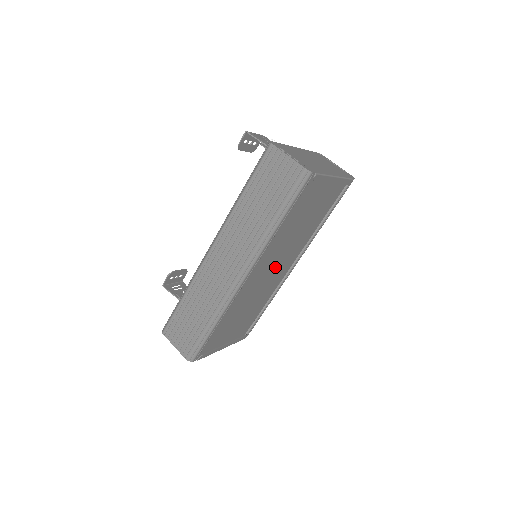
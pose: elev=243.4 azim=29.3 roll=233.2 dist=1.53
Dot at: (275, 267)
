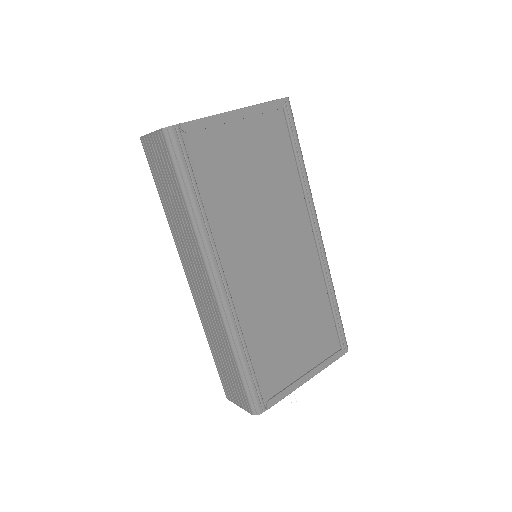
Dot at: (277, 253)
